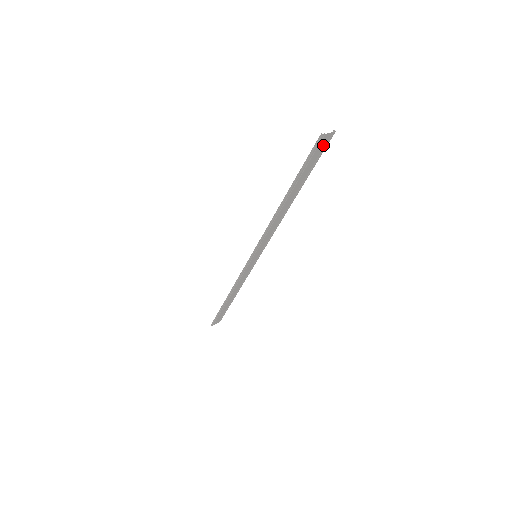
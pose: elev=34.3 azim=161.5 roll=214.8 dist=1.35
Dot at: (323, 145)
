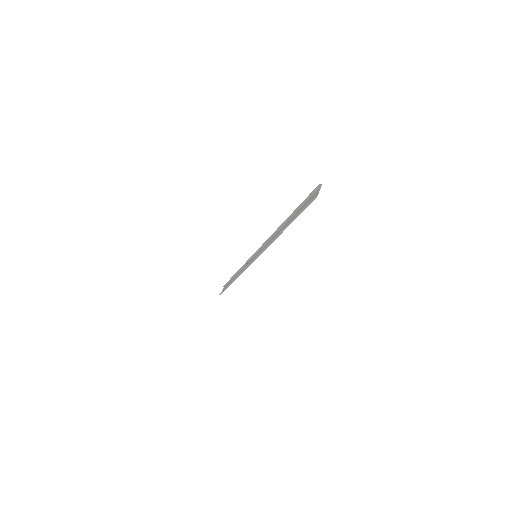
Dot at: (313, 196)
